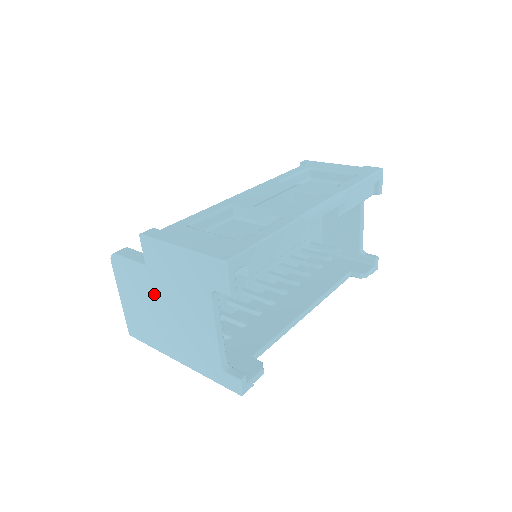
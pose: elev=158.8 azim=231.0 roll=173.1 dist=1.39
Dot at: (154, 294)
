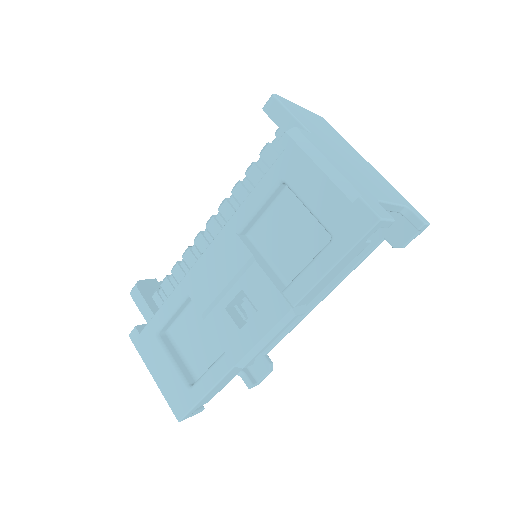
Dot at: occluded
